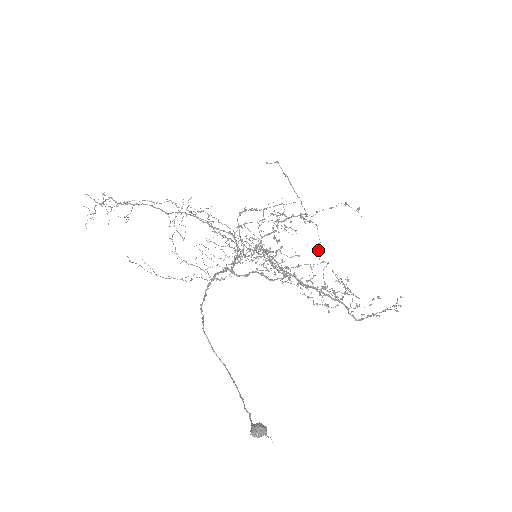
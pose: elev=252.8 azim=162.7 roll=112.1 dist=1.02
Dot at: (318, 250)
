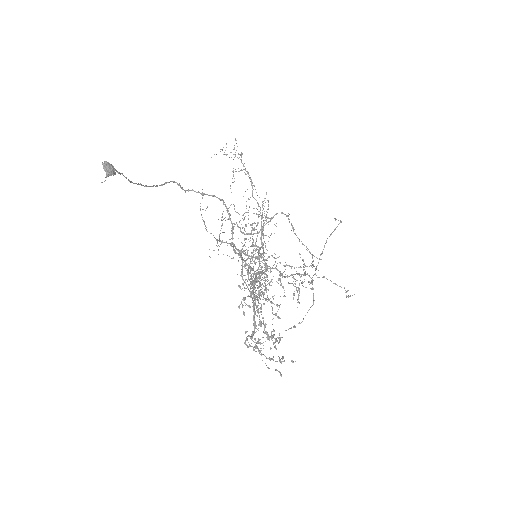
Dot at: (294, 326)
